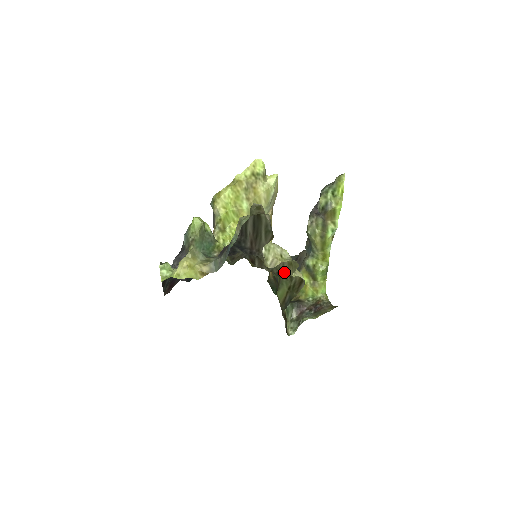
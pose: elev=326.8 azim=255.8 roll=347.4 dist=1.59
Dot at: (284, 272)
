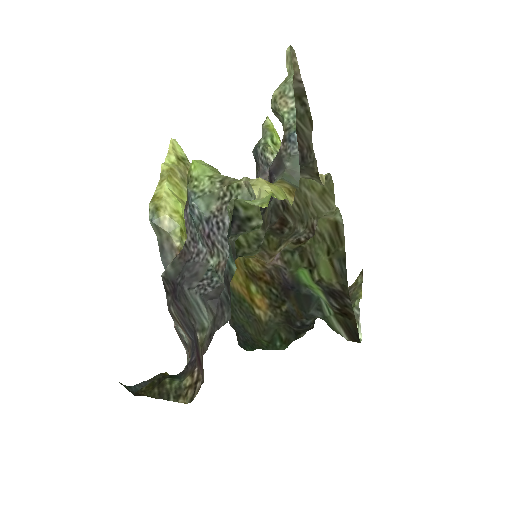
Dot at: (320, 216)
